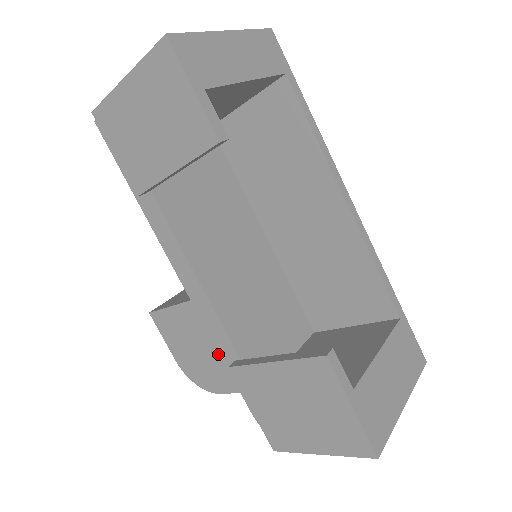
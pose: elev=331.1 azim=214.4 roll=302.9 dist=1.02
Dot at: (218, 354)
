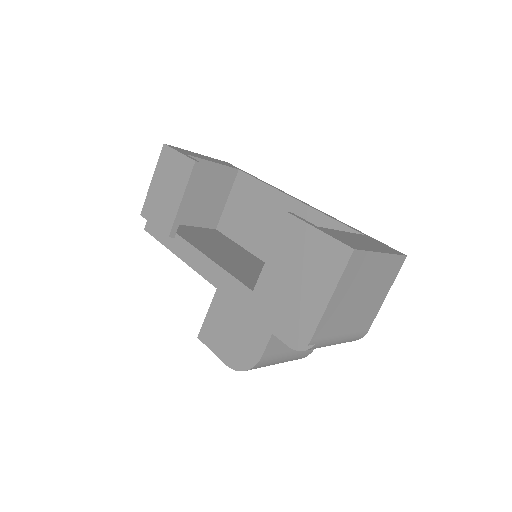
Dot at: (246, 314)
